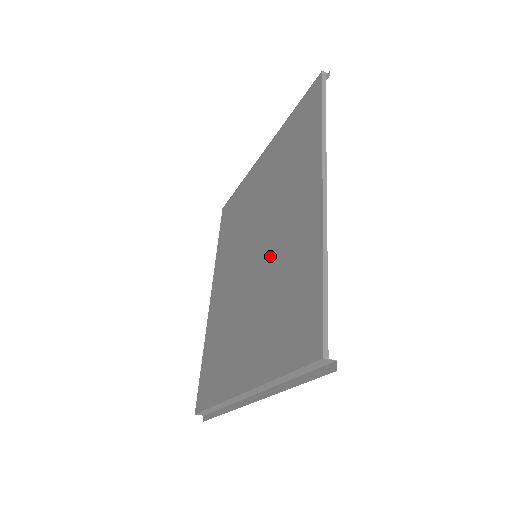
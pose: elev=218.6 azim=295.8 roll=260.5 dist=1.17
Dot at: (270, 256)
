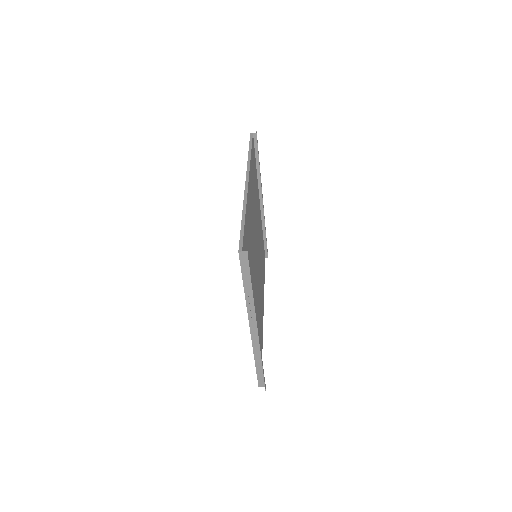
Dot at: occluded
